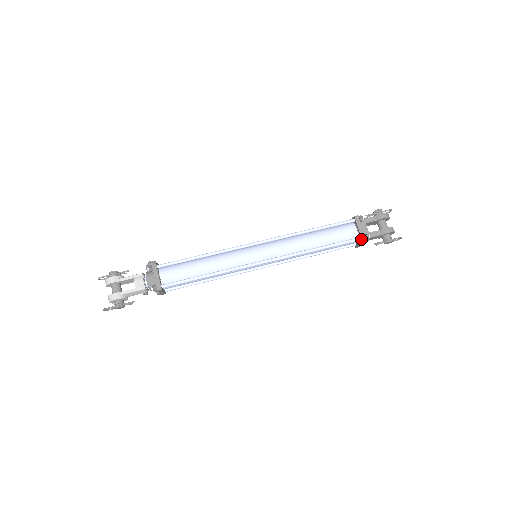
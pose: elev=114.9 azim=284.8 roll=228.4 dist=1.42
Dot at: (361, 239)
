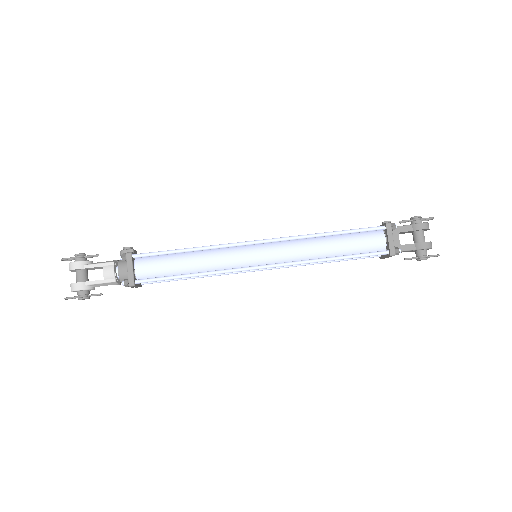
Dot at: (389, 253)
